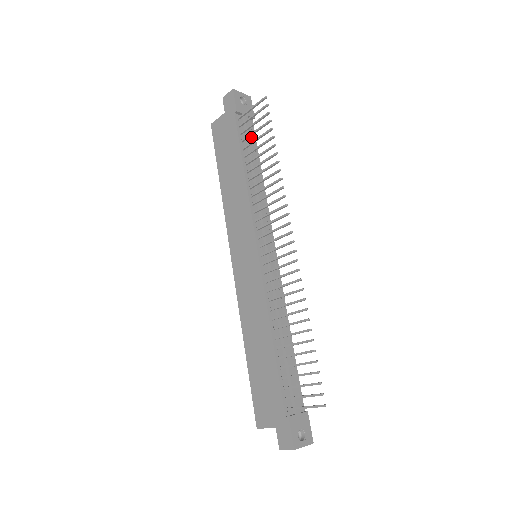
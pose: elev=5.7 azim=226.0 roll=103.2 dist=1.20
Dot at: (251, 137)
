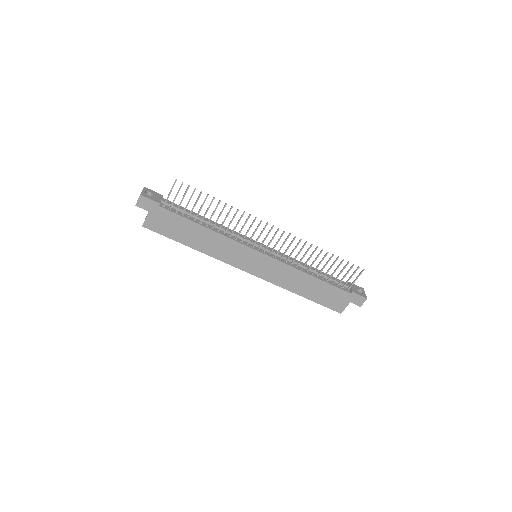
Dot at: (180, 207)
